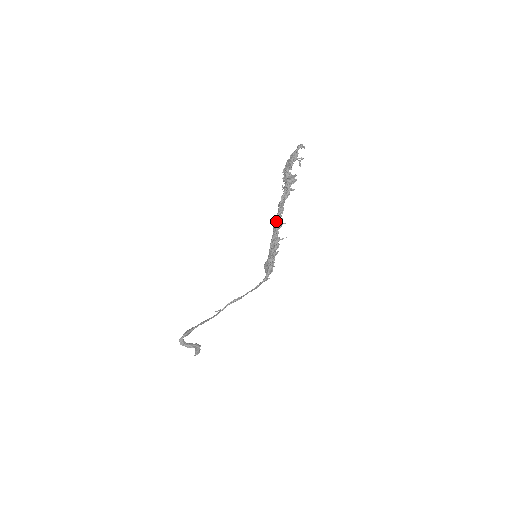
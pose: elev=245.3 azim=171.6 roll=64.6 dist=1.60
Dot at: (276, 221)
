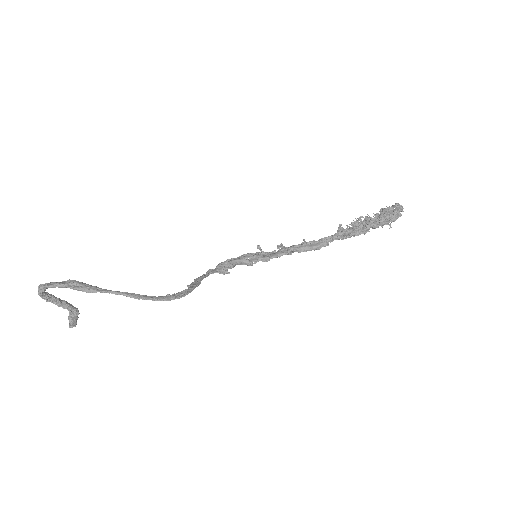
Dot at: (318, 247)
